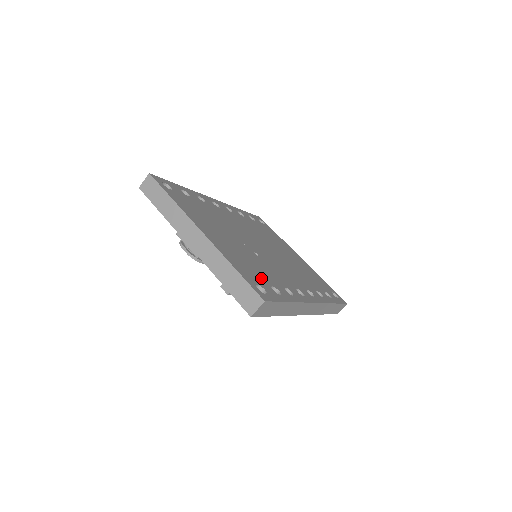
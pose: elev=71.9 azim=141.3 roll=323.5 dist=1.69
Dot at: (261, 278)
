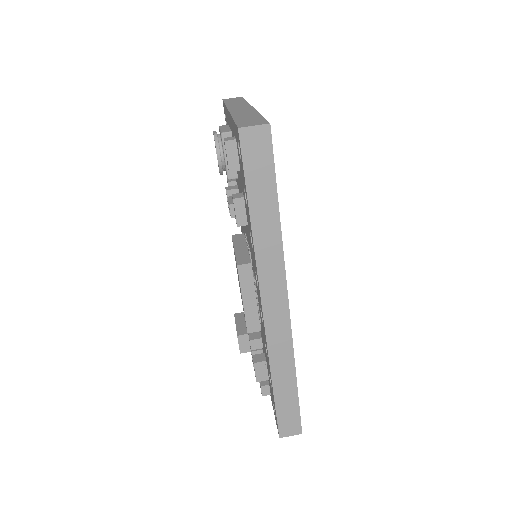
Dot at: occluded
